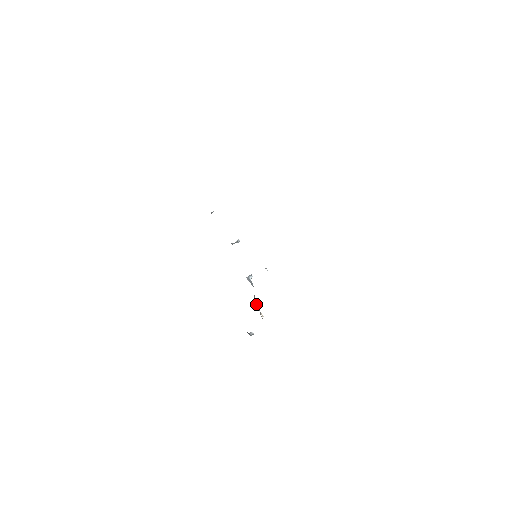
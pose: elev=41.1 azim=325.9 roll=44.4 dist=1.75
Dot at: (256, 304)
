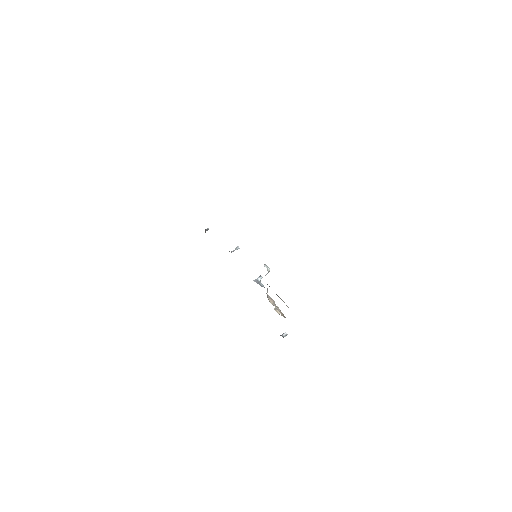
Dot at: (271, 303)
